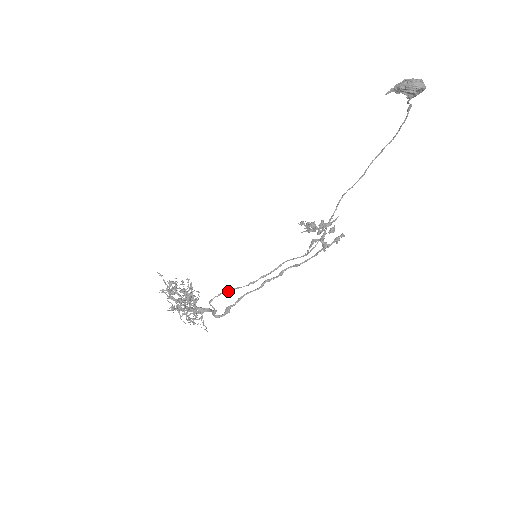
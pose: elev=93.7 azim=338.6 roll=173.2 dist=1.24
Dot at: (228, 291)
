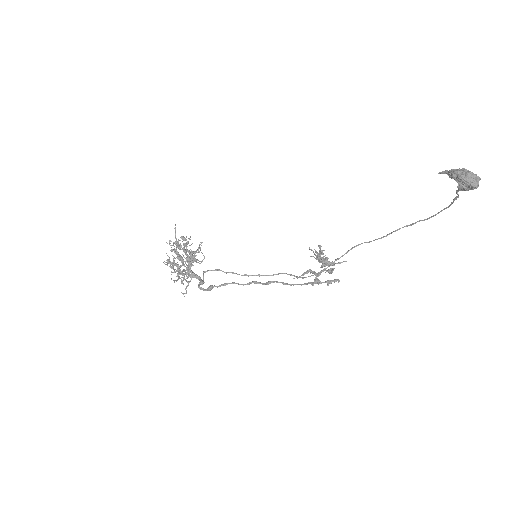
Dot at: occluded
